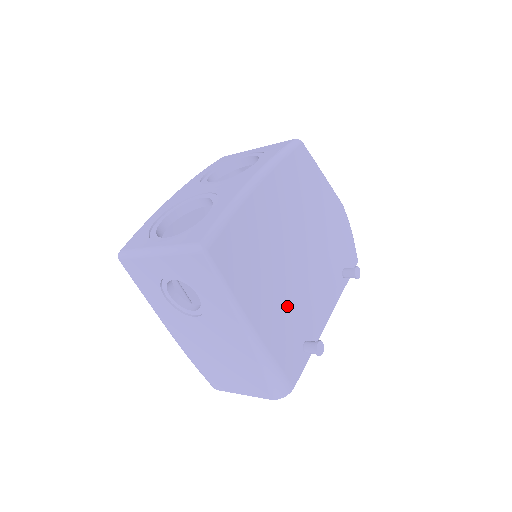
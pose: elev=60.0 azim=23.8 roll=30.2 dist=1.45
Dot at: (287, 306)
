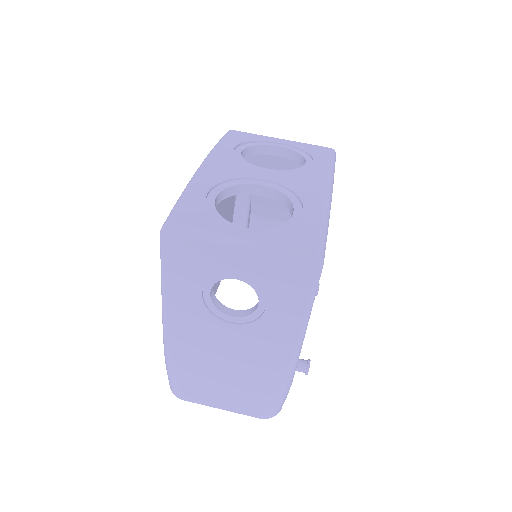
Dot at: occluded
